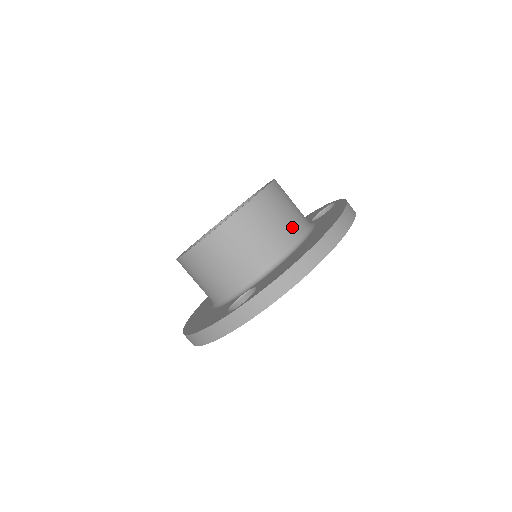
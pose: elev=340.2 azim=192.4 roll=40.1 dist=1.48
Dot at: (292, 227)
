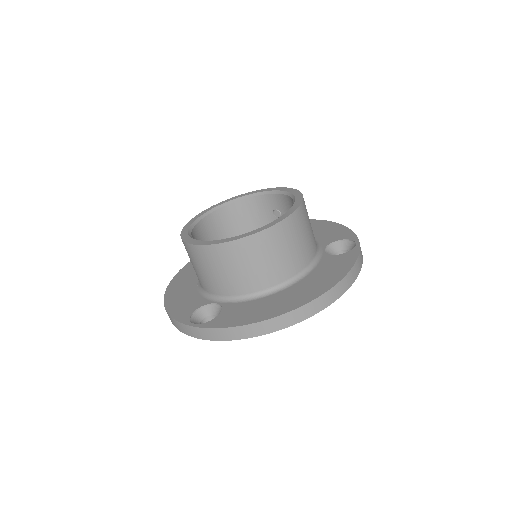
Dot at: (284, 269)
